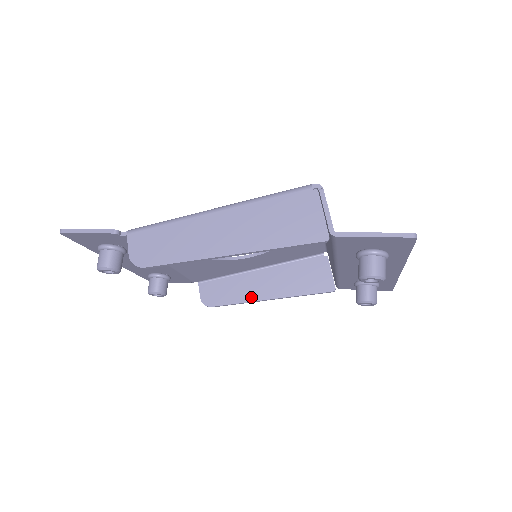
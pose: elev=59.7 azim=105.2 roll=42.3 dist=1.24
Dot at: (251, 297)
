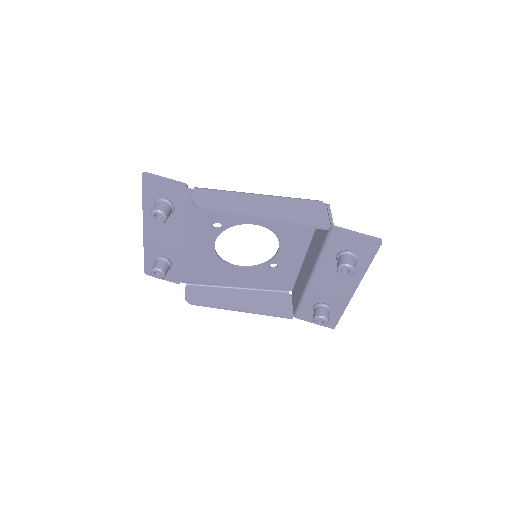
Dot at: (227, 305)
